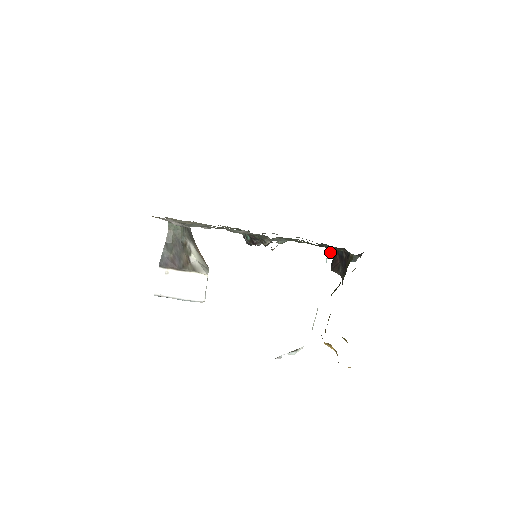
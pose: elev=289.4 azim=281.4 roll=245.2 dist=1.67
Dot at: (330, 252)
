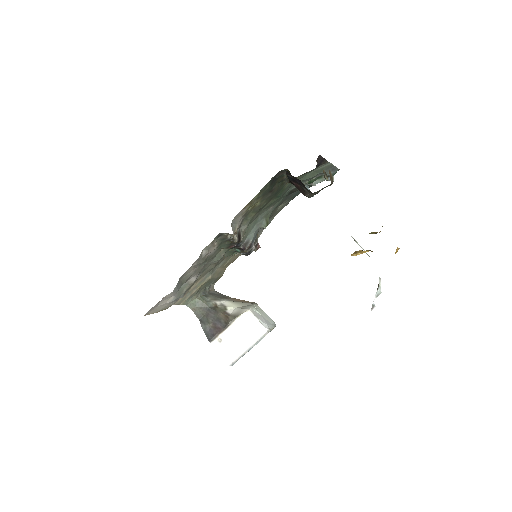
Dot at: (306, 187)
